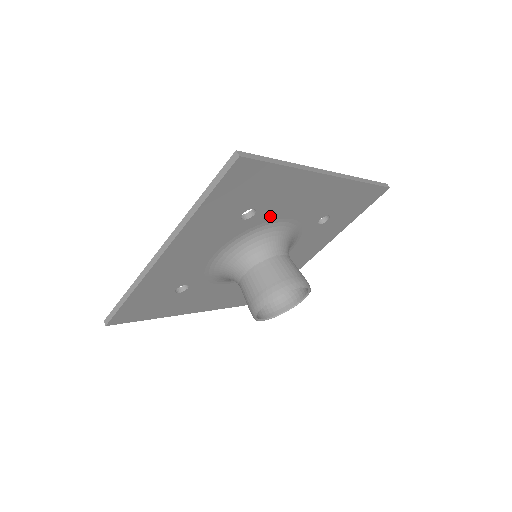
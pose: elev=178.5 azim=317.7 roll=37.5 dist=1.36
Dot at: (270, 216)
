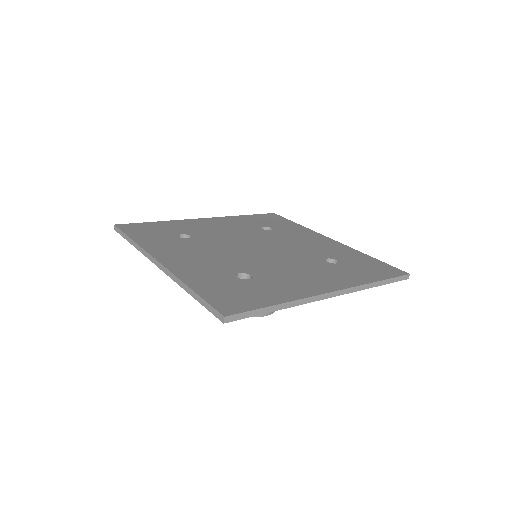
Dot at: occluded
